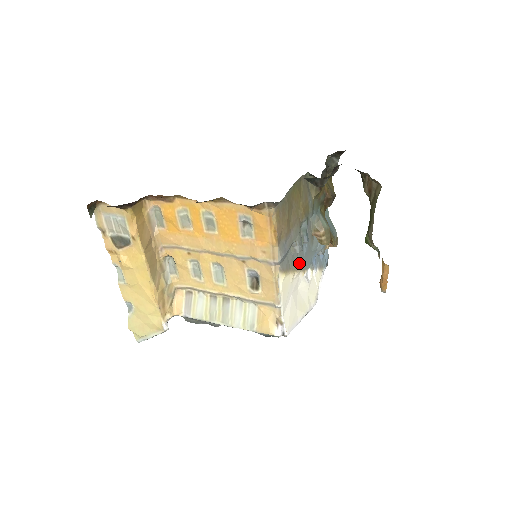
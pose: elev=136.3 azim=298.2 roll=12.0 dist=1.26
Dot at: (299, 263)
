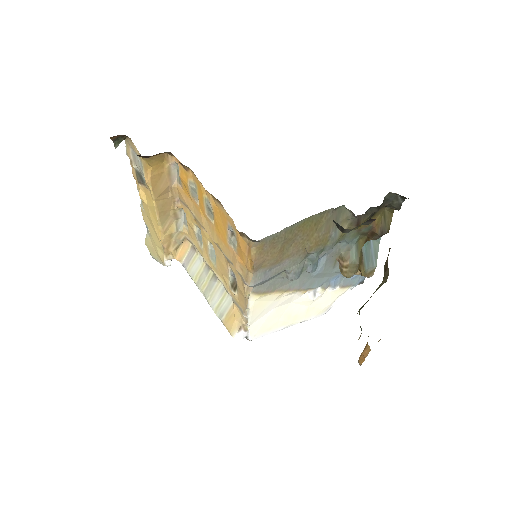
Dot at: (297, 284)
